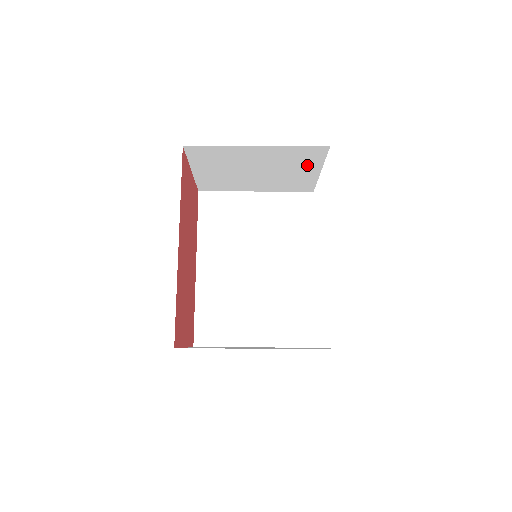
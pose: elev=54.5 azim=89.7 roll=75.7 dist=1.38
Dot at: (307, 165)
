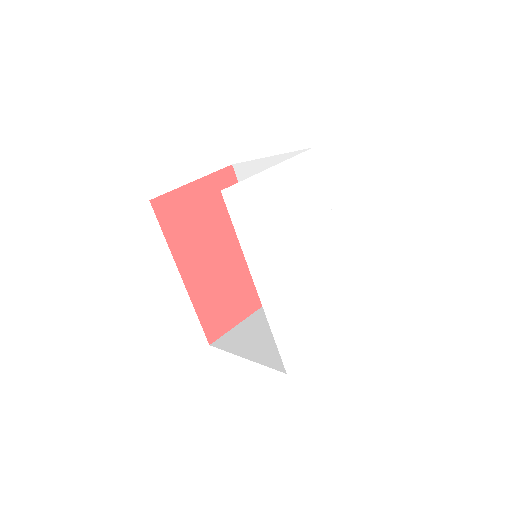
Dot at: occluded
